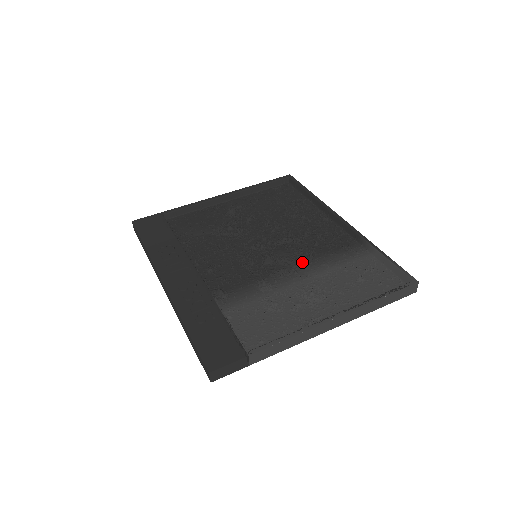
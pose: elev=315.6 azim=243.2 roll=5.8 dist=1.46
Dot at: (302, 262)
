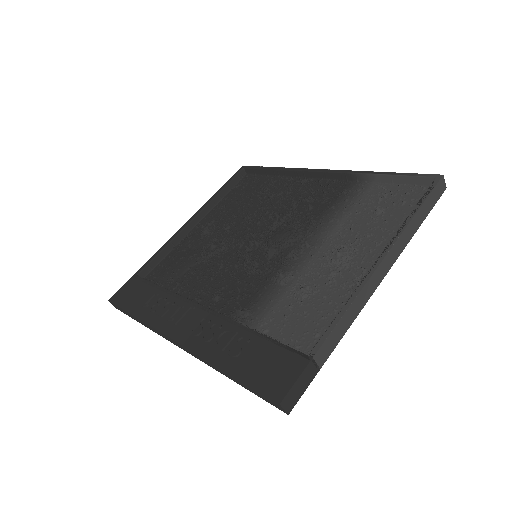
Dot at: (307, 232)
